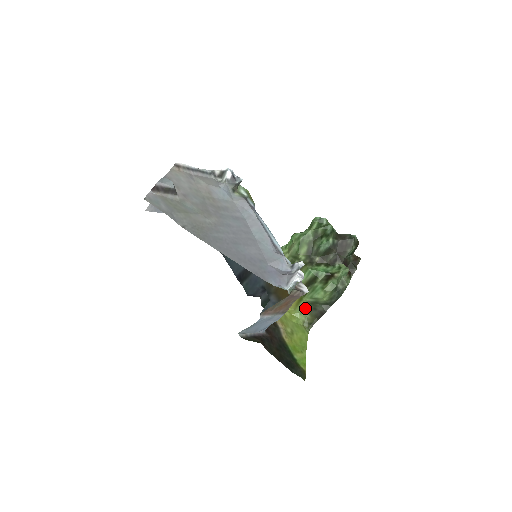
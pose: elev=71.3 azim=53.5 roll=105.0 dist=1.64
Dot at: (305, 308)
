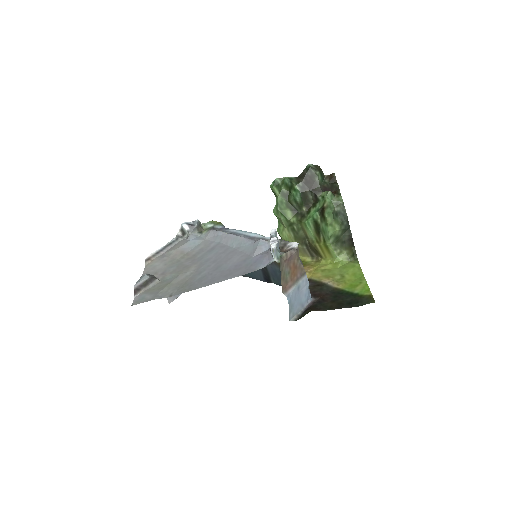
Dot at: (337, 249)
